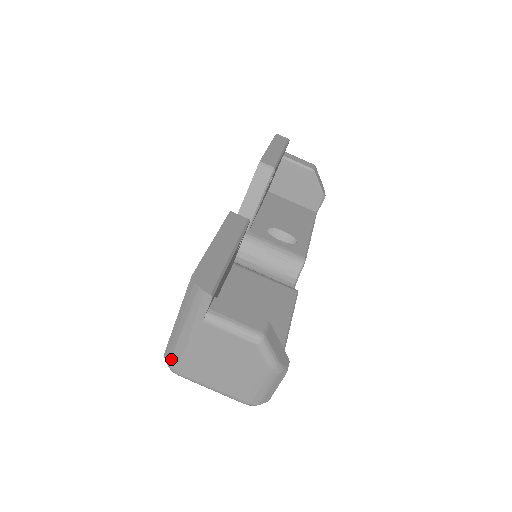
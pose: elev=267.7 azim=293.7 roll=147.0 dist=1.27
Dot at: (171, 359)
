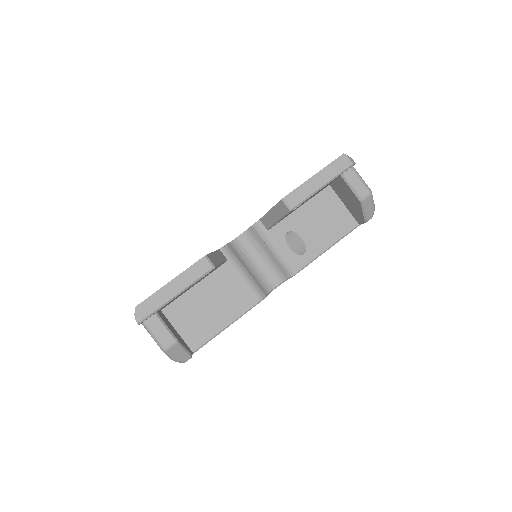
Dot at: occluded
